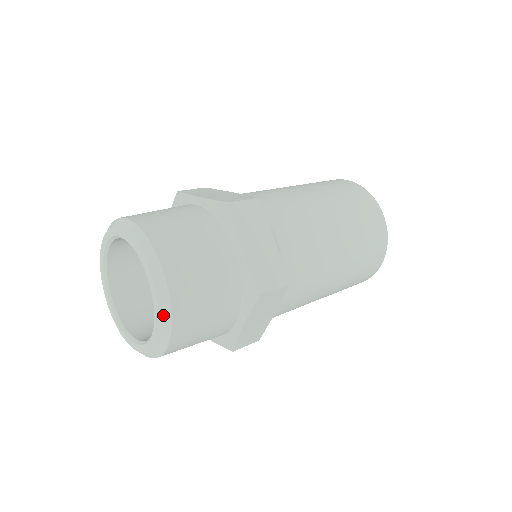
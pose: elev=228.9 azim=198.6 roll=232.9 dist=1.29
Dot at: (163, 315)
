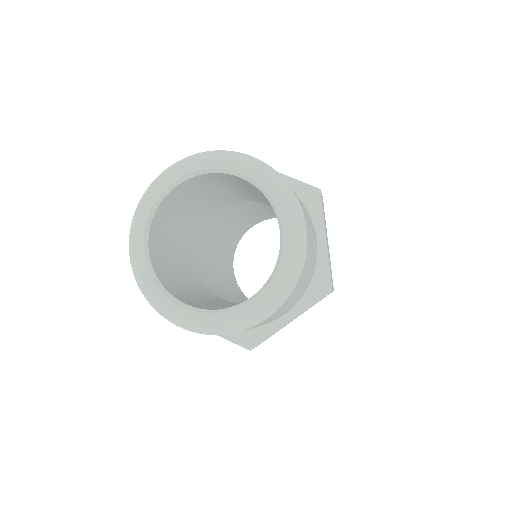
Dot at: (289, 280)
